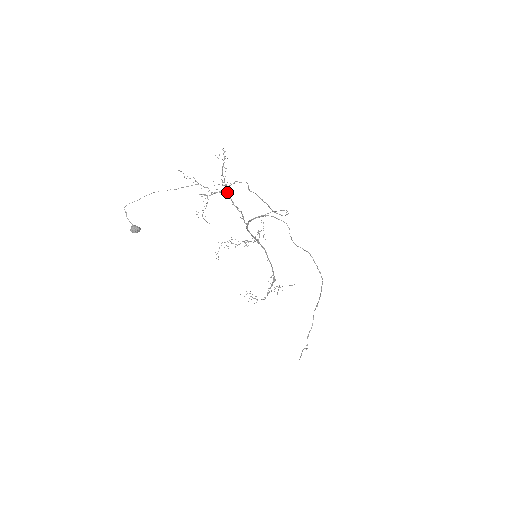
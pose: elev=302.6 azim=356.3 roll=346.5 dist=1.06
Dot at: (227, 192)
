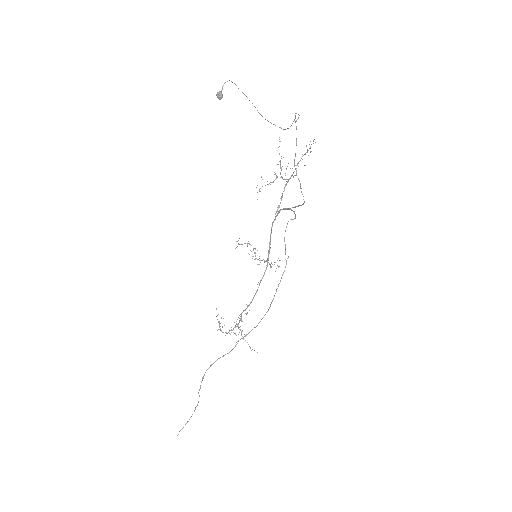
Dot at: (288, 180)
